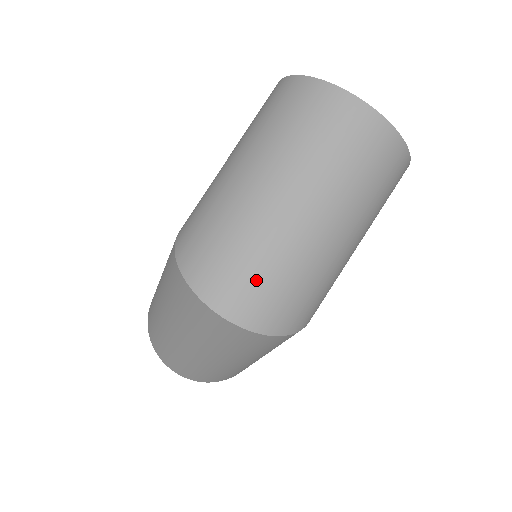
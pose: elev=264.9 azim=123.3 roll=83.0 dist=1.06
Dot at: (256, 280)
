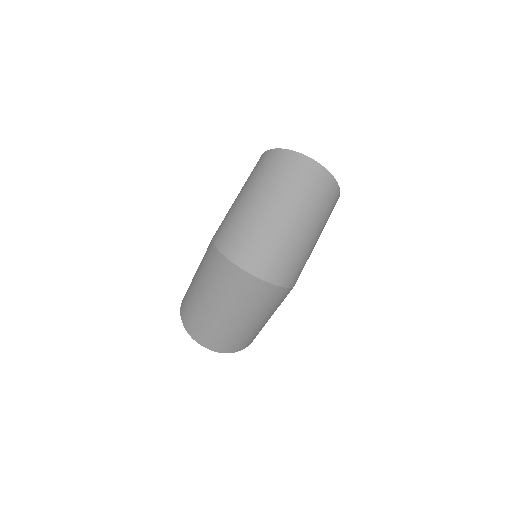
Dot at: (266, 252)
